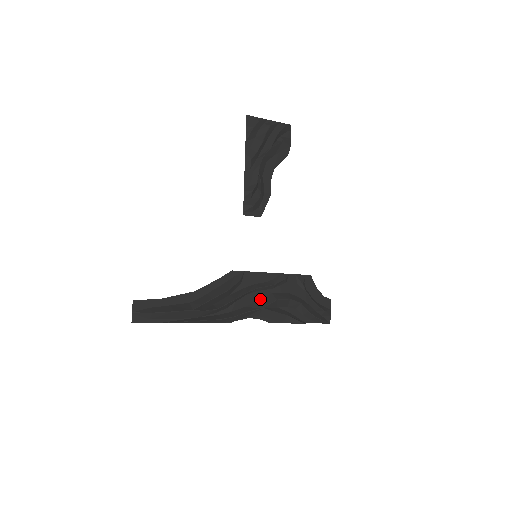
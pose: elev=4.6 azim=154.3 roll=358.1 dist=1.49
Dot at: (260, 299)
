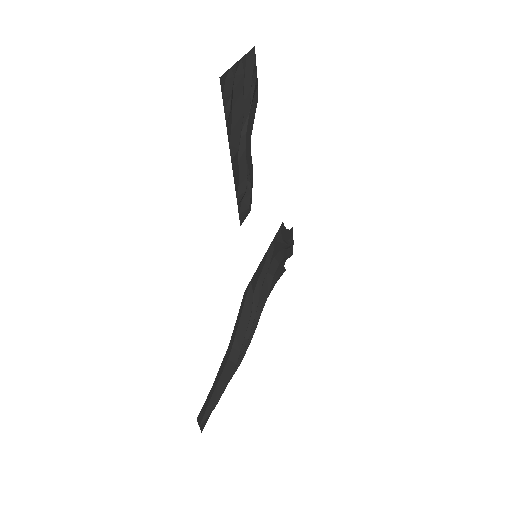
Dot at: (262, 288)
